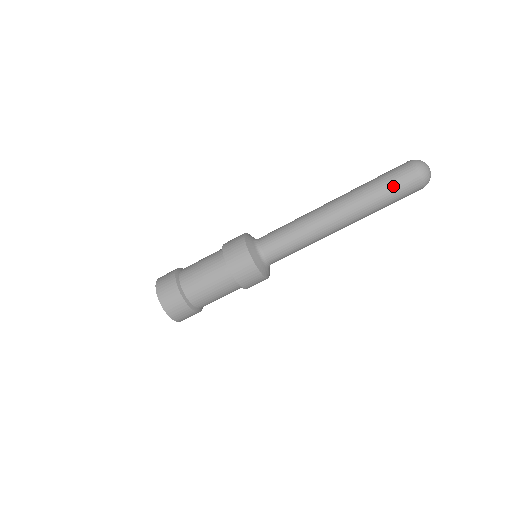
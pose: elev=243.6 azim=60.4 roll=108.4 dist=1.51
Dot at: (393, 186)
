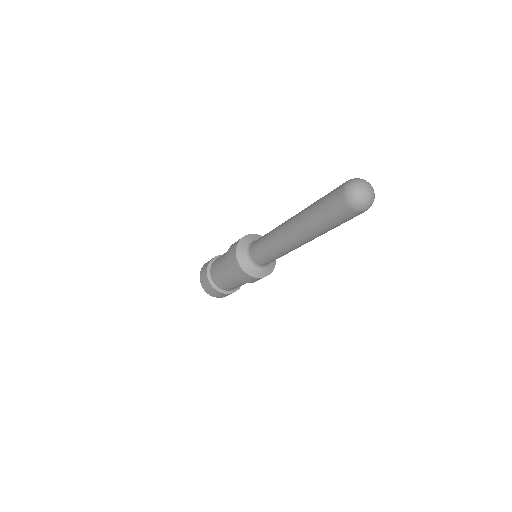
Dot at: (327, 211)
